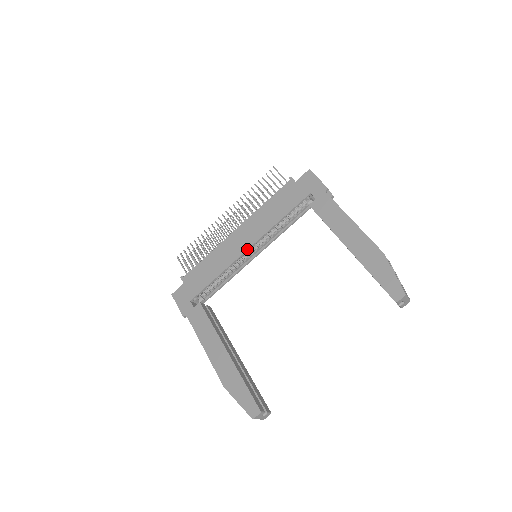
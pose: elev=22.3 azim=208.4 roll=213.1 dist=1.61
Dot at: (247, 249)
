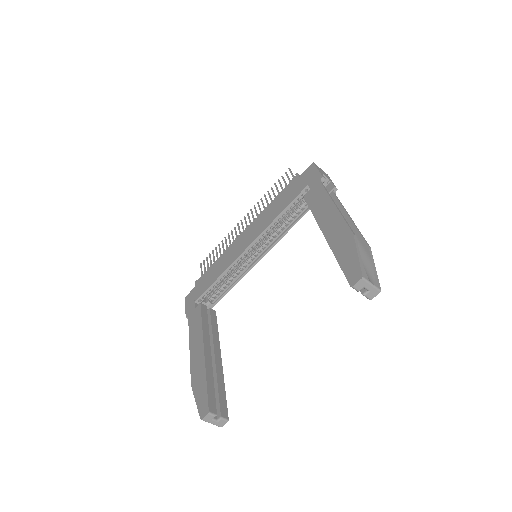
Dot at: (246, 248)
